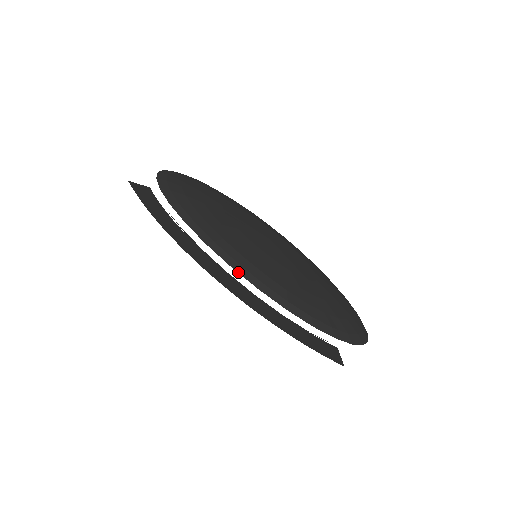
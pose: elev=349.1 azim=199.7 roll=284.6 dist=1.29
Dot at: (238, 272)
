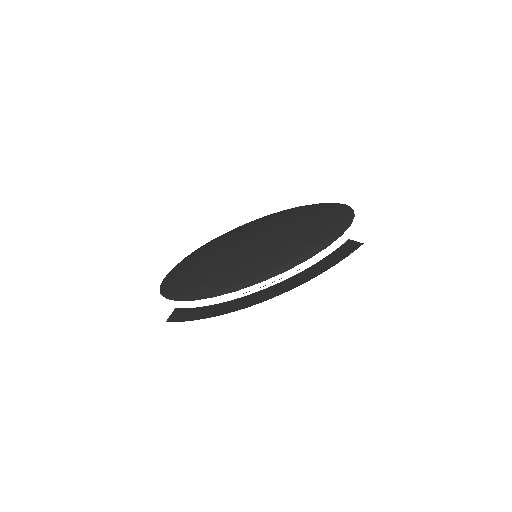
Dot at: occluded
